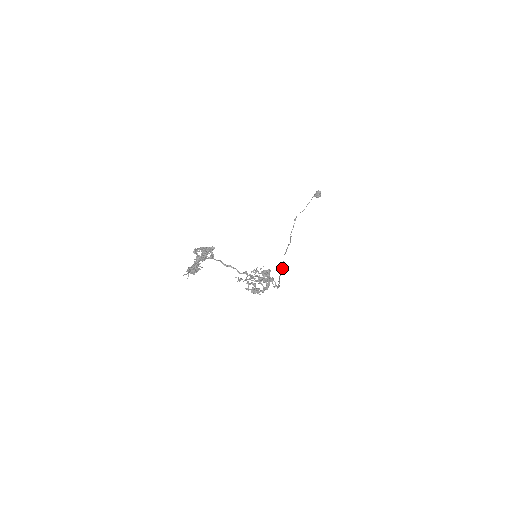
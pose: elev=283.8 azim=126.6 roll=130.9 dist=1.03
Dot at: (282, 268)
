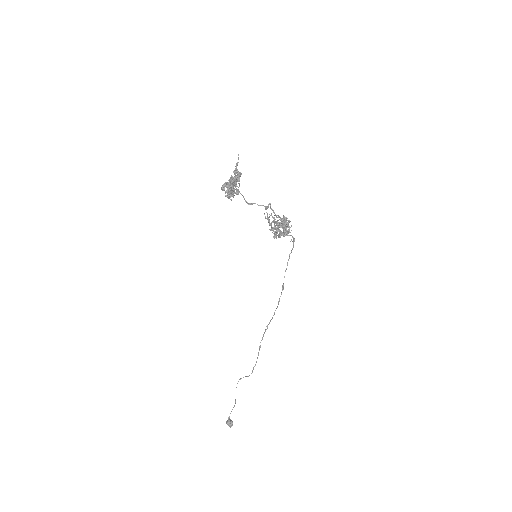
Dot at: occluded
